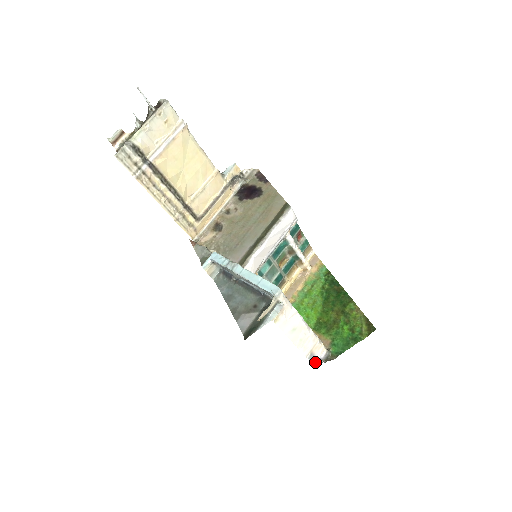
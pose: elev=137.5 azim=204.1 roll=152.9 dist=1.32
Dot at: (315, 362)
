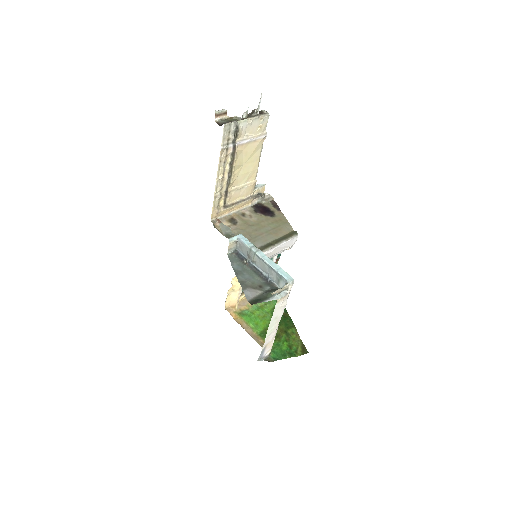
Dot at: (261, 357)
